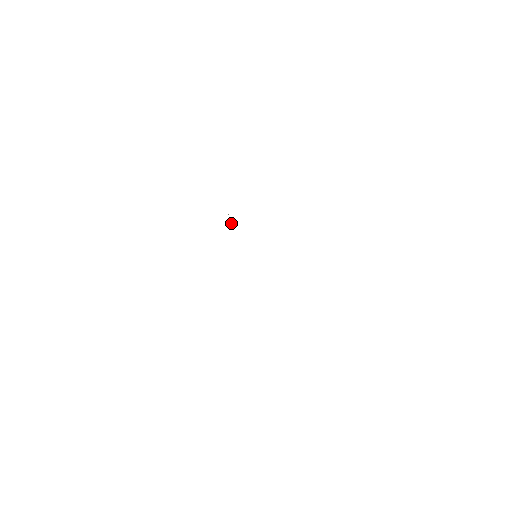
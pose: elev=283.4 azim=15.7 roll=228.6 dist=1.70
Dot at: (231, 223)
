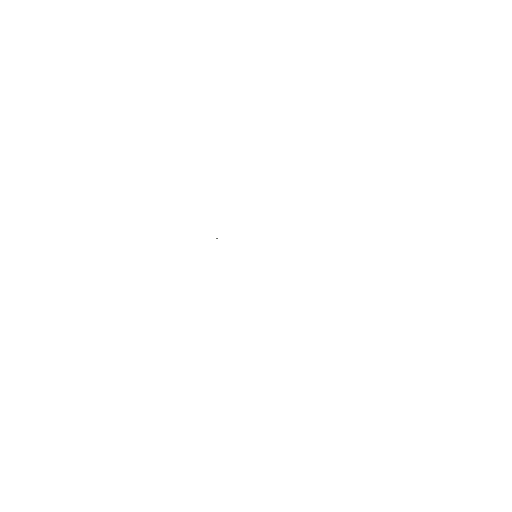
Dot at: occluded
